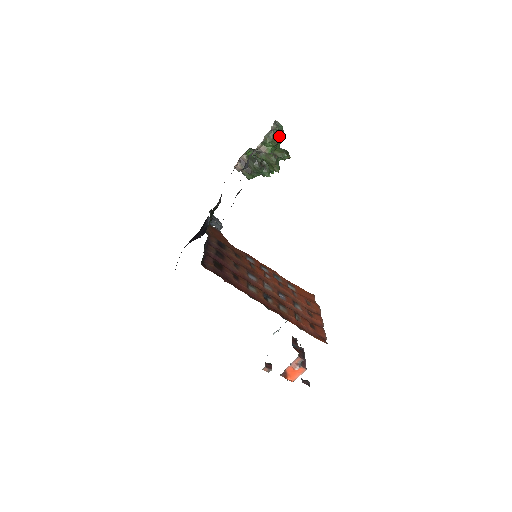
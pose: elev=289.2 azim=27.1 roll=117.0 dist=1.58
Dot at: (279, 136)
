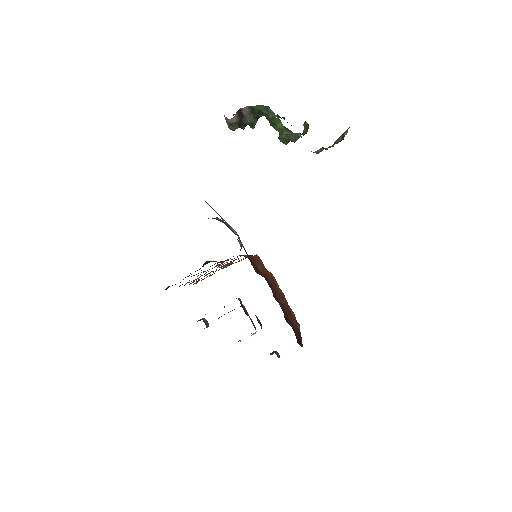
Dot at: occluded
